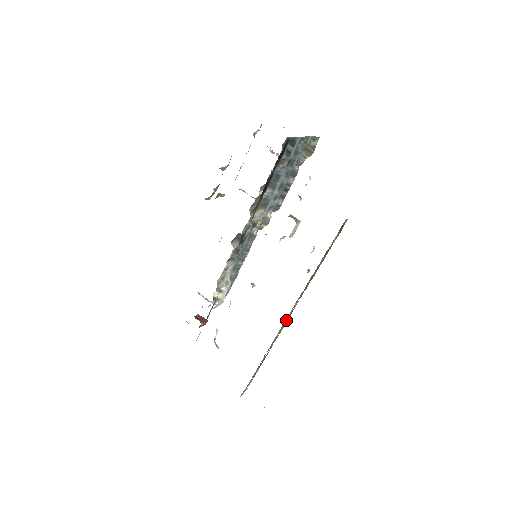
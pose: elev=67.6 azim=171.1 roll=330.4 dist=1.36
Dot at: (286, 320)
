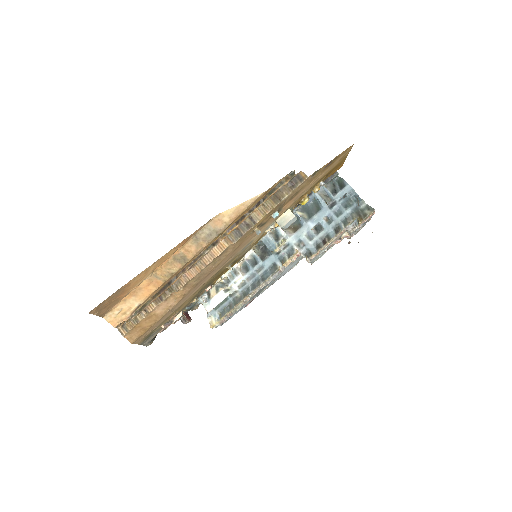
Dot at: (207, 250)
